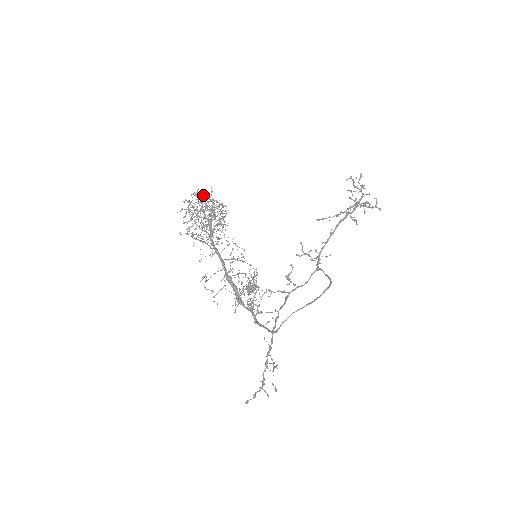
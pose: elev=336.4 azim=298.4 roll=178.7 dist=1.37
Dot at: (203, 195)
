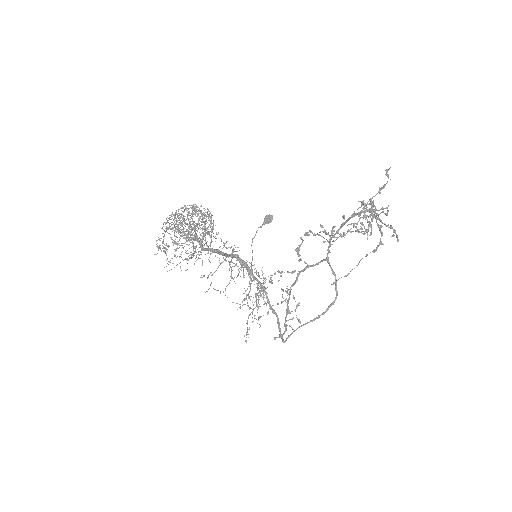
Dot at: occluded
